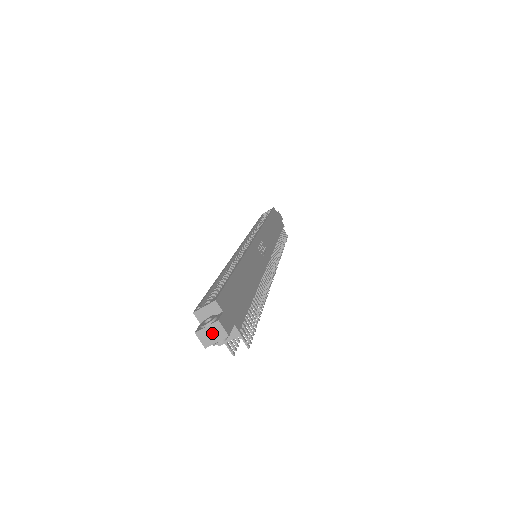
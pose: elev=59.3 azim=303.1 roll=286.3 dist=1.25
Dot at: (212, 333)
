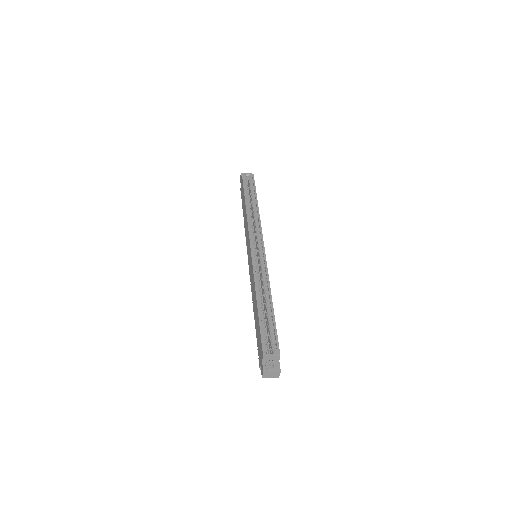
Dot at: (272, 374)
